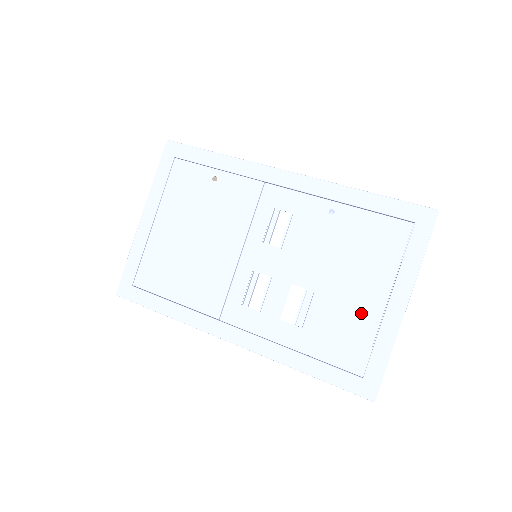
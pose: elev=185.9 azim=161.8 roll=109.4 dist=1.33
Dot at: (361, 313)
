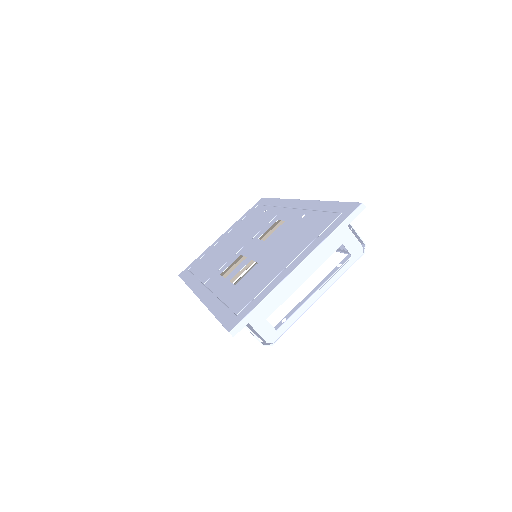
Dot at: (270, 273)
